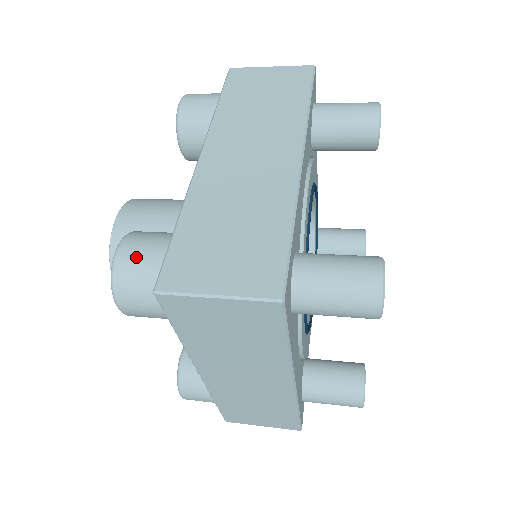
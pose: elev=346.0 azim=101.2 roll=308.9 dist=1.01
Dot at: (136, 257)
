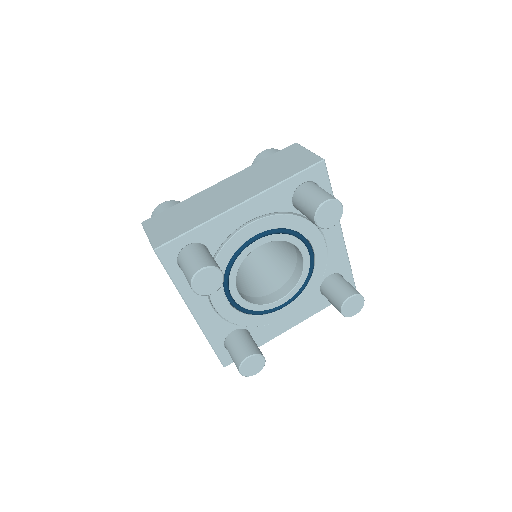
Dot at: (160, 210)
